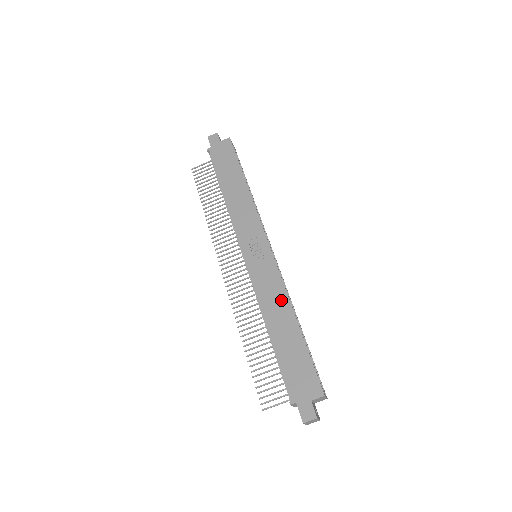
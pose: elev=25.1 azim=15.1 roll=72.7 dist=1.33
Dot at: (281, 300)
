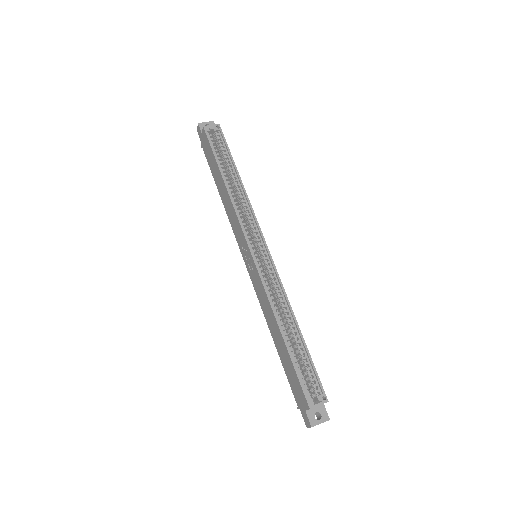
Dot at: (269, 310)
